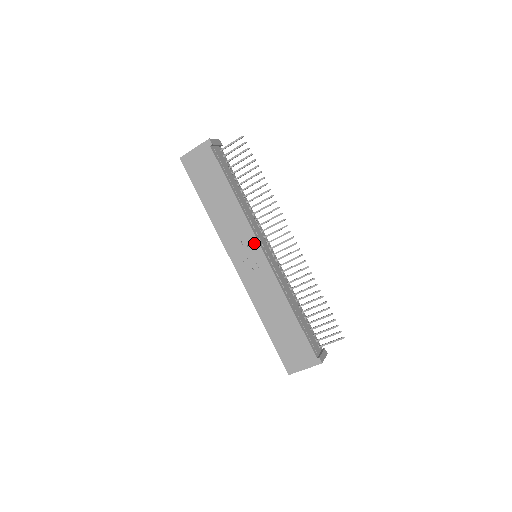
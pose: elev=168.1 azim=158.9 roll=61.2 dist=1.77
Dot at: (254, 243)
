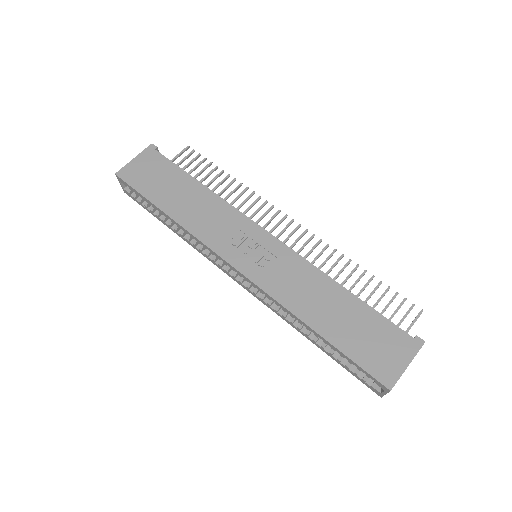
Dot at: (252, 227)
